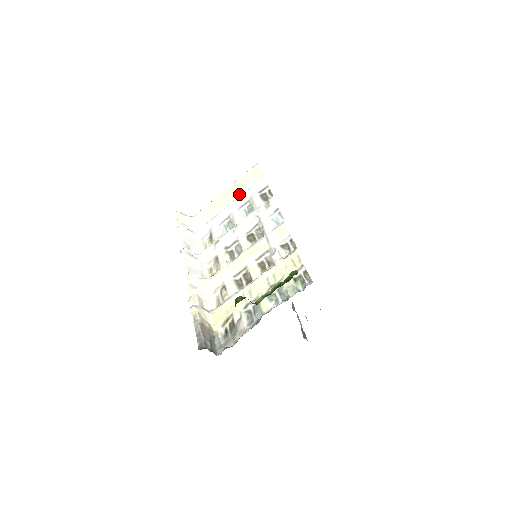
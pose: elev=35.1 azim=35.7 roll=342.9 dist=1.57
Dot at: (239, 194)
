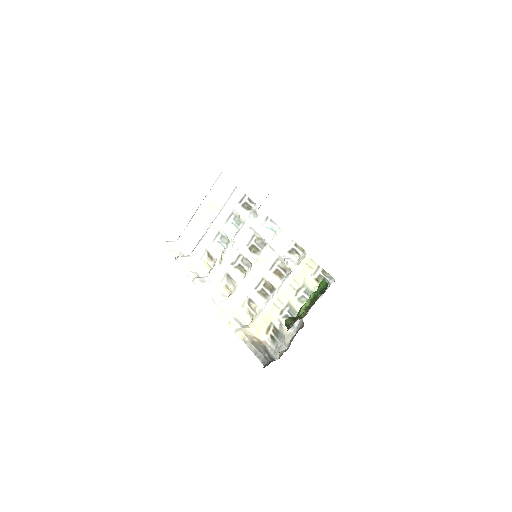
Dot at: (218, 208)
